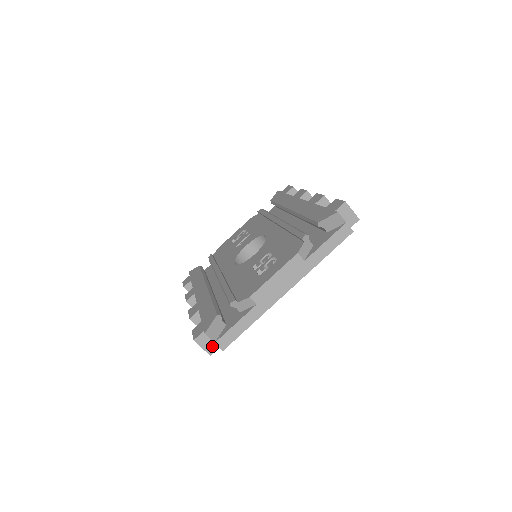
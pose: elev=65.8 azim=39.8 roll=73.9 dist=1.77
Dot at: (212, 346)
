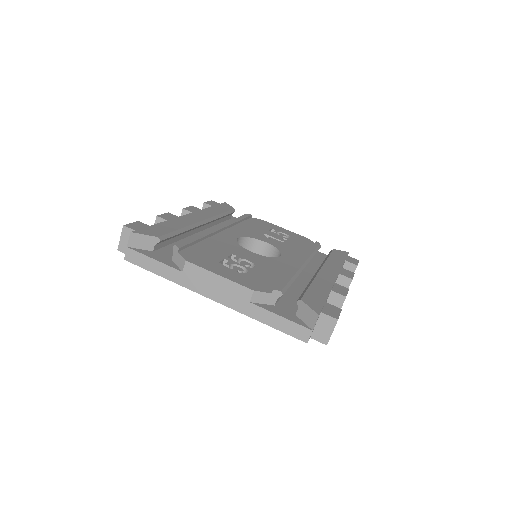
Dot at: occluded
